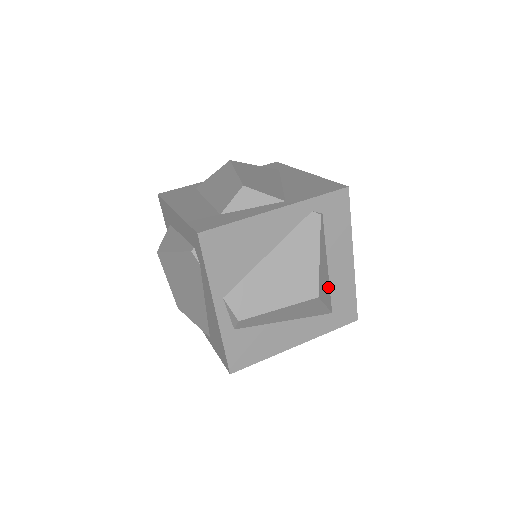
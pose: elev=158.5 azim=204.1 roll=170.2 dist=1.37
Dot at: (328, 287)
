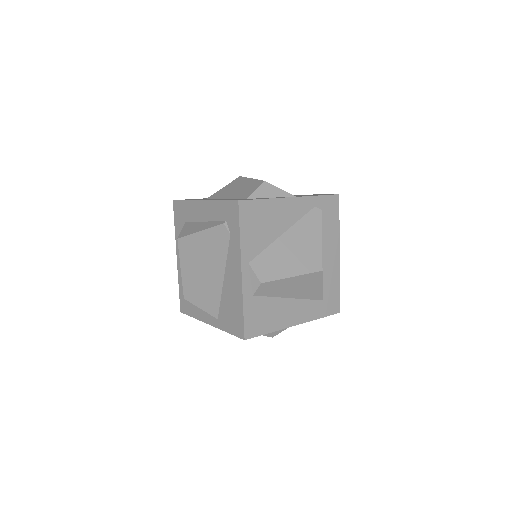
Dot at: occluded
